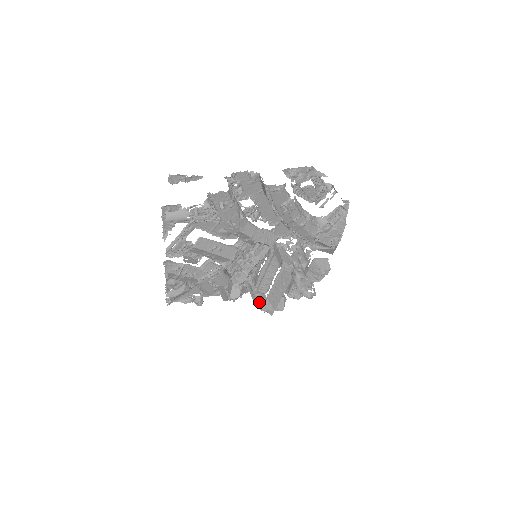
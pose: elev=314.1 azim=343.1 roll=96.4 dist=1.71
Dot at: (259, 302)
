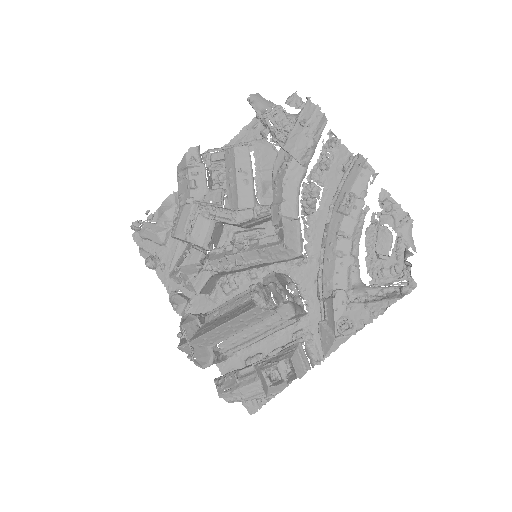
Dot at: (190, 317)
